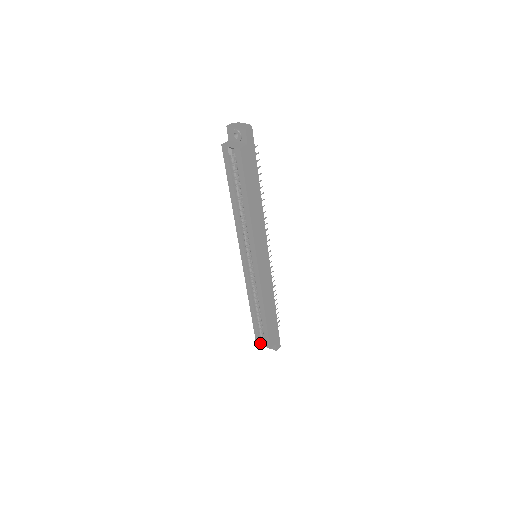
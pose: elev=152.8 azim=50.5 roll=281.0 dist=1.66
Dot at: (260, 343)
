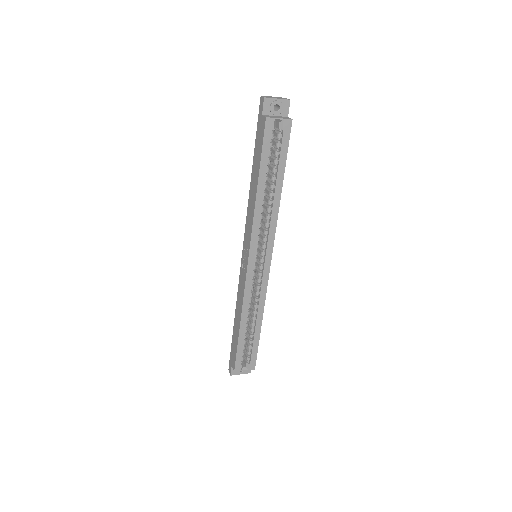
Dot at: (241, 370)
